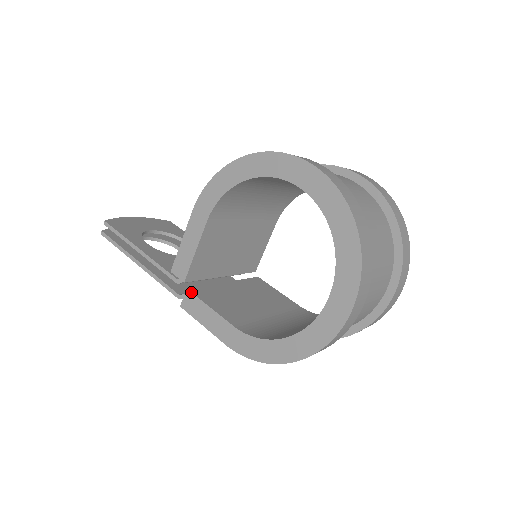
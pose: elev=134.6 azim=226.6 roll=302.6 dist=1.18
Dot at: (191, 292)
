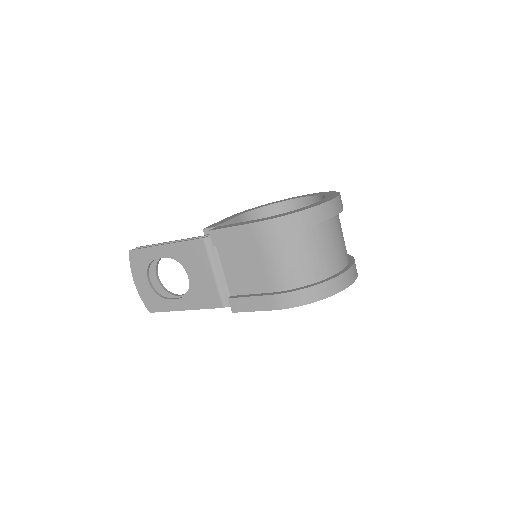
Dot at: (221, 226)
